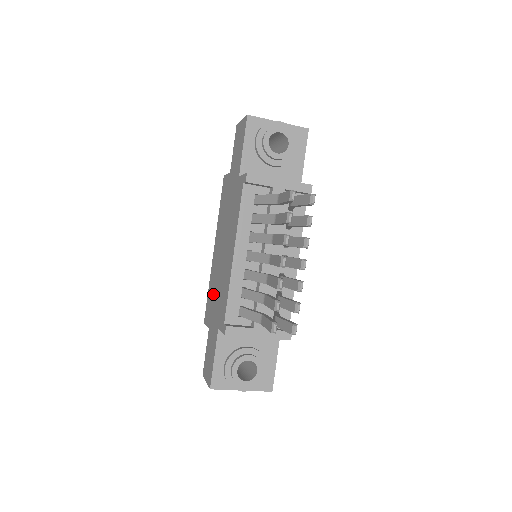
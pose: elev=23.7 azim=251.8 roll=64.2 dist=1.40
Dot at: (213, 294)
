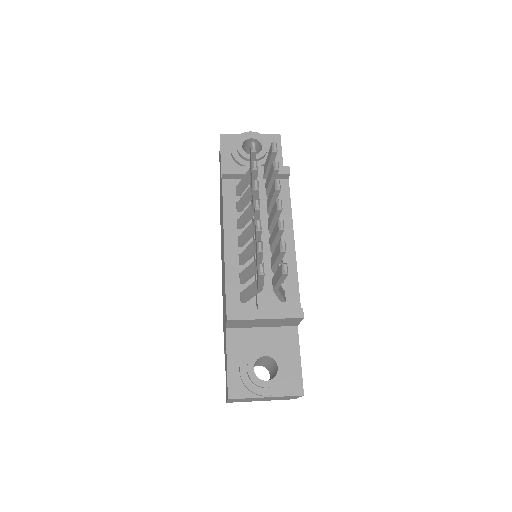
Dot at: occluded
